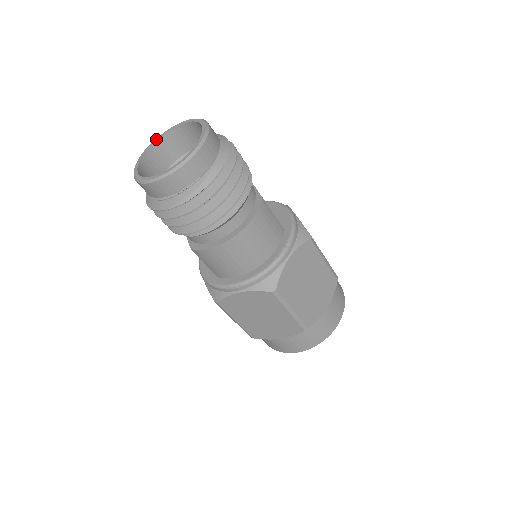
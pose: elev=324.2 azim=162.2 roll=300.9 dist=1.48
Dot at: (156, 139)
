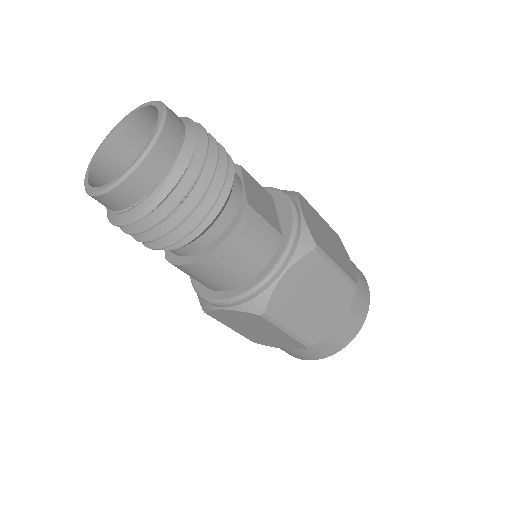
Dot at: (117, 124)
